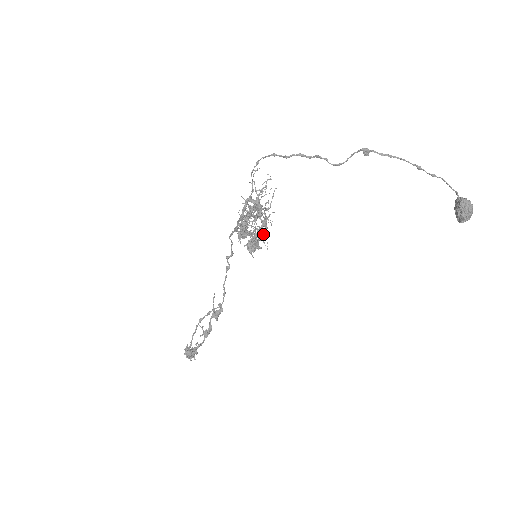
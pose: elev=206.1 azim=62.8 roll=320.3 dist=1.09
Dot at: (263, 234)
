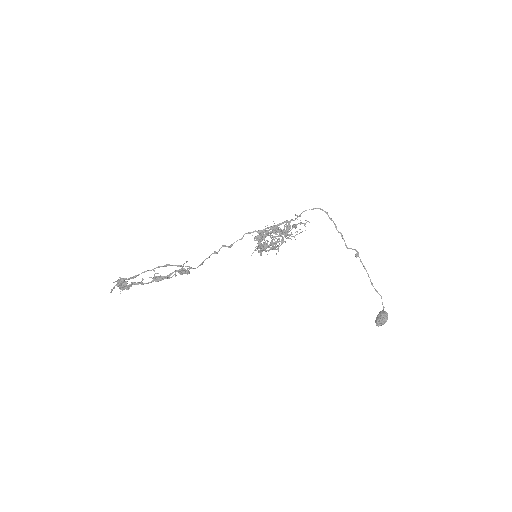
Dot at: (272, 248)
